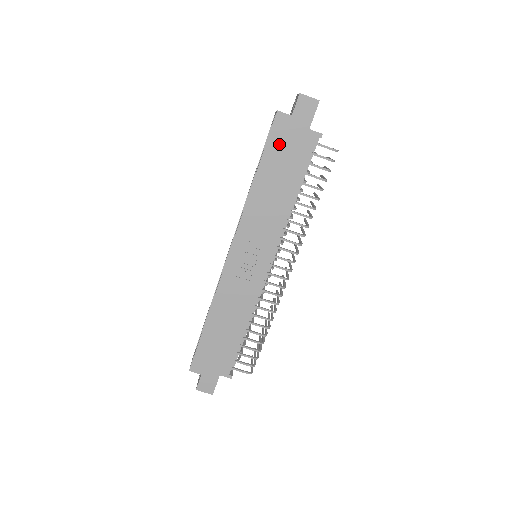
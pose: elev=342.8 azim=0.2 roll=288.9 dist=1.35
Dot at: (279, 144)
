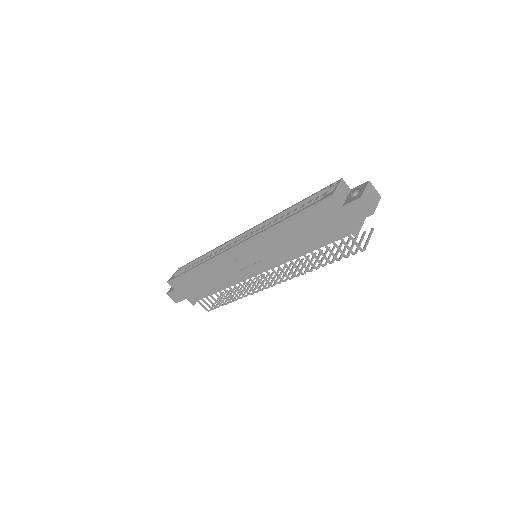
Dot at: (317, 216)
